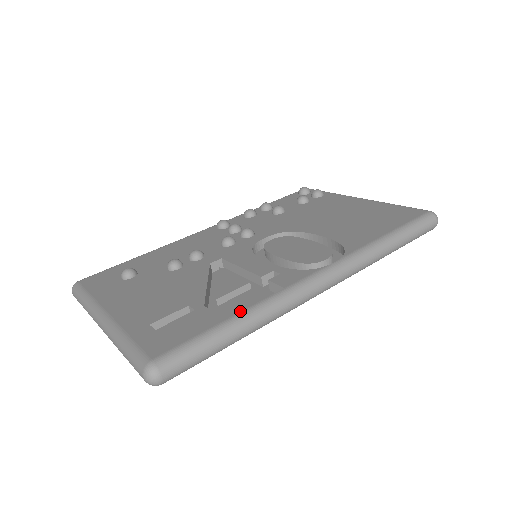
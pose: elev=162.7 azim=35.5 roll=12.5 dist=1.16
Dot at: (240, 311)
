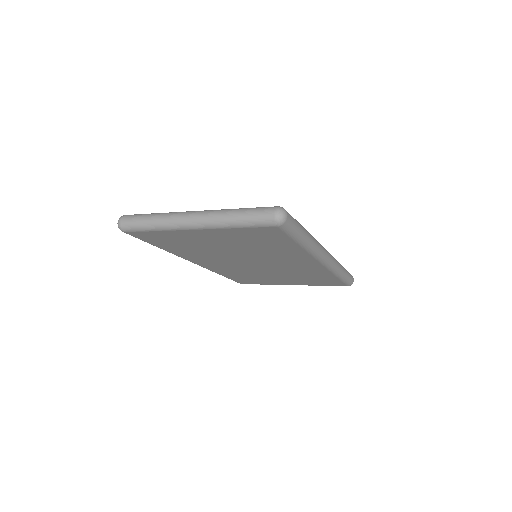
Dot at: occluded
